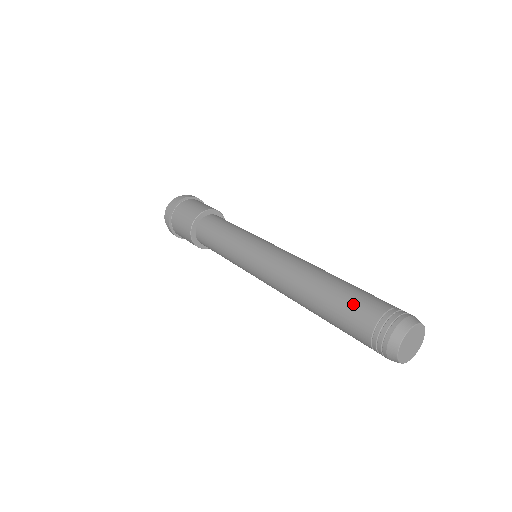
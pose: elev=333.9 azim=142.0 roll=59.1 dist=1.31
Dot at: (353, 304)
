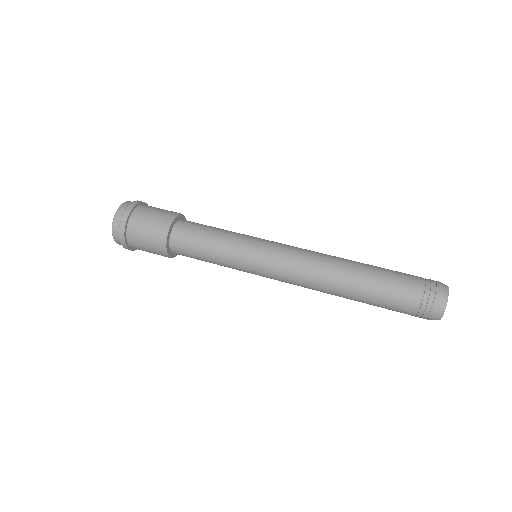
Dot at: (391, 298)
